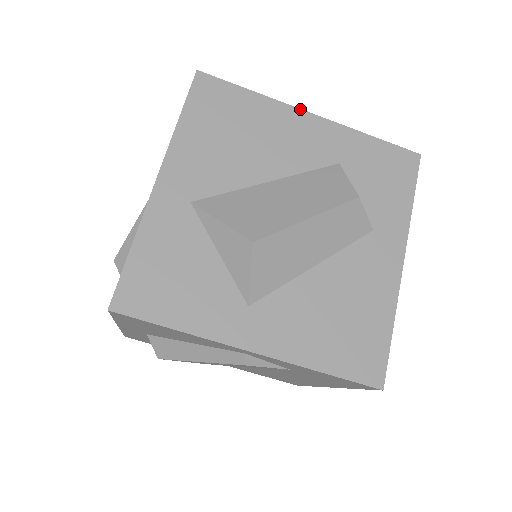
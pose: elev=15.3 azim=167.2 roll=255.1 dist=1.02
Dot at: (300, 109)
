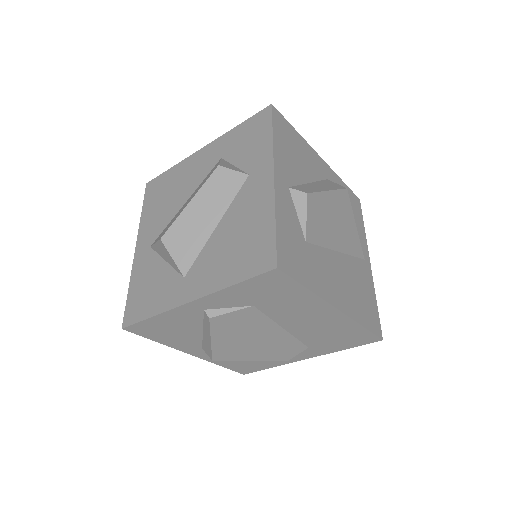
Dot at: (195, 152)
